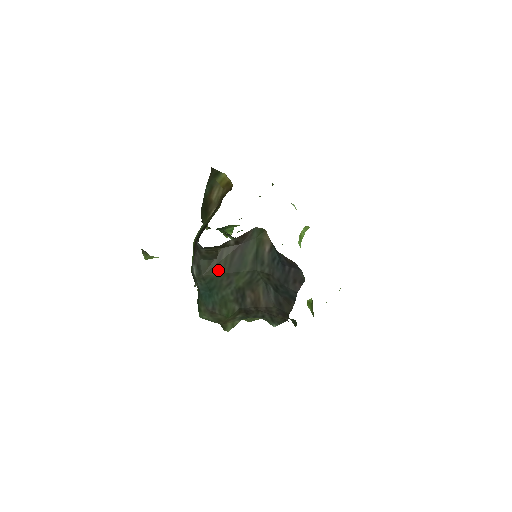
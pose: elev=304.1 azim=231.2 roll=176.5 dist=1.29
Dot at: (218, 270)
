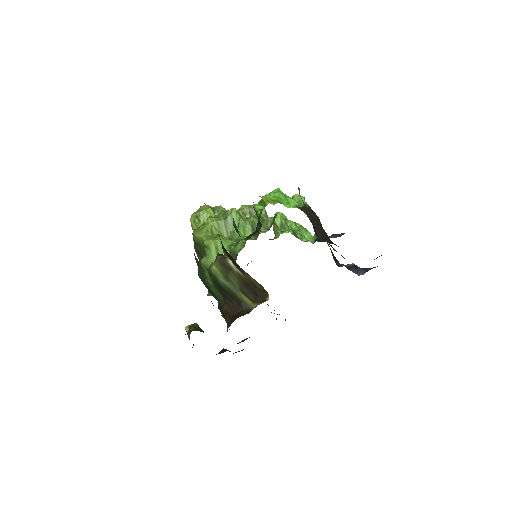
Dot at: occluded
